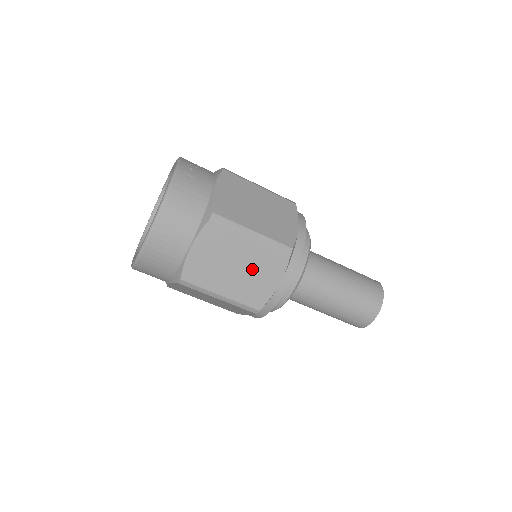
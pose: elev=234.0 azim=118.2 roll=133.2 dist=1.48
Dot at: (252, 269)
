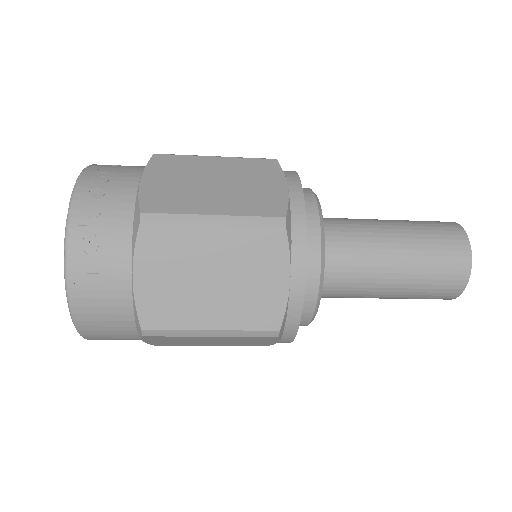
Dot at: (233, 341)
